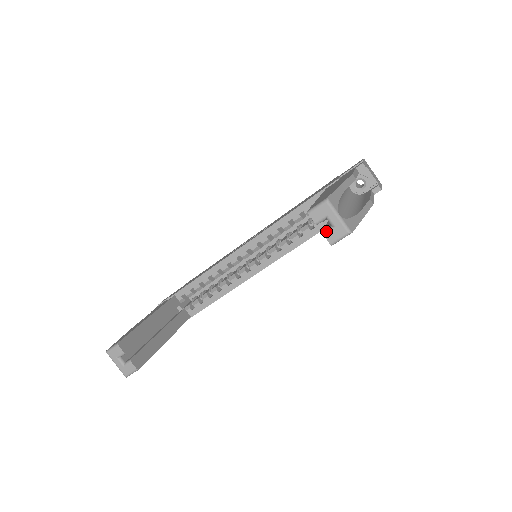
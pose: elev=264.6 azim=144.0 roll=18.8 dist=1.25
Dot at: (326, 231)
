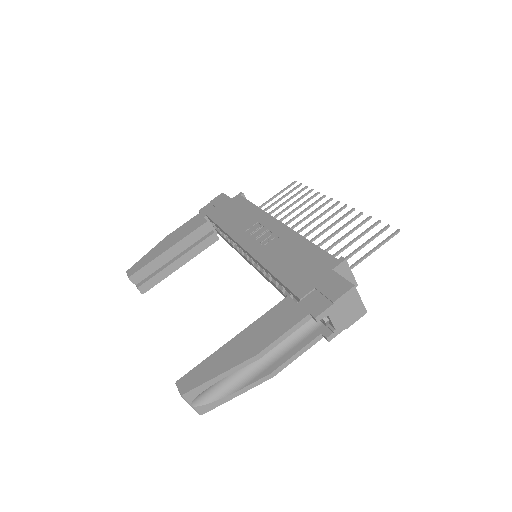
Dot at: occluded
